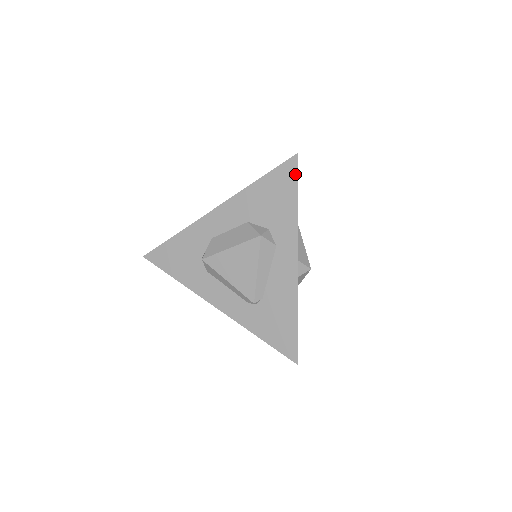
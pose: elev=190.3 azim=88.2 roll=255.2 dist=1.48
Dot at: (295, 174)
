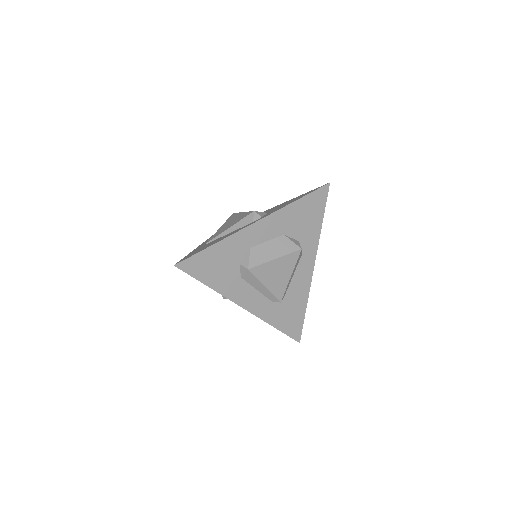
Dot at: (325, 199)
